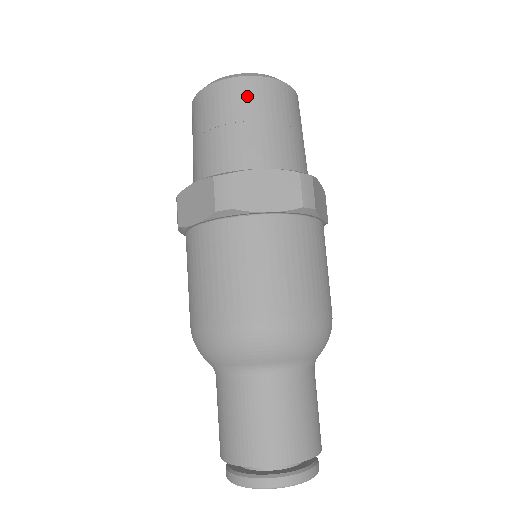
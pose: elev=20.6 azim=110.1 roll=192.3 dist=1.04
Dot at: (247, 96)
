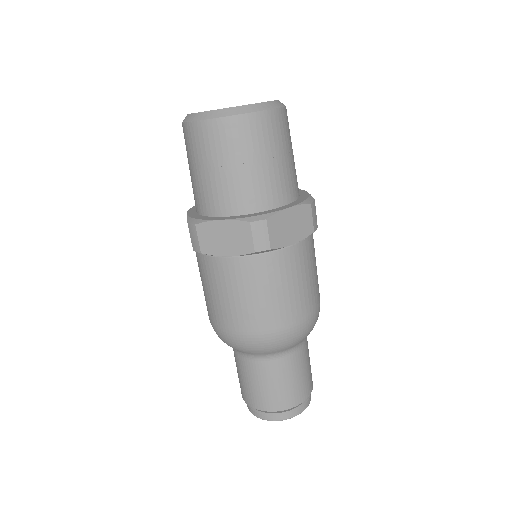
Dot at: (206, 142)
